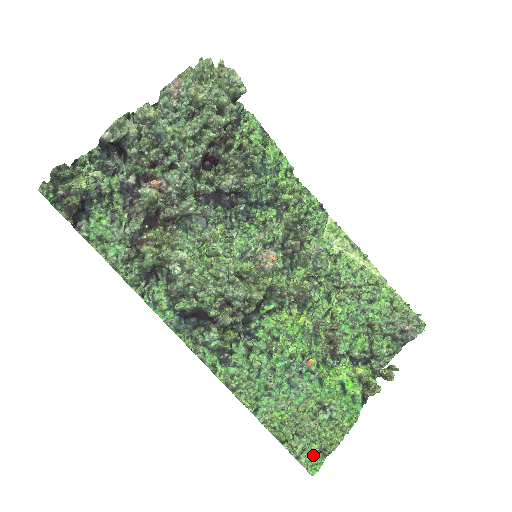
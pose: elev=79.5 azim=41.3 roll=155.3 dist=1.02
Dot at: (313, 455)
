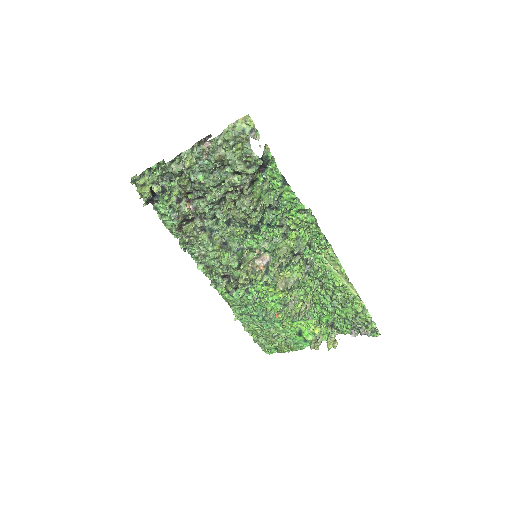
Dot at: (268, 348)
